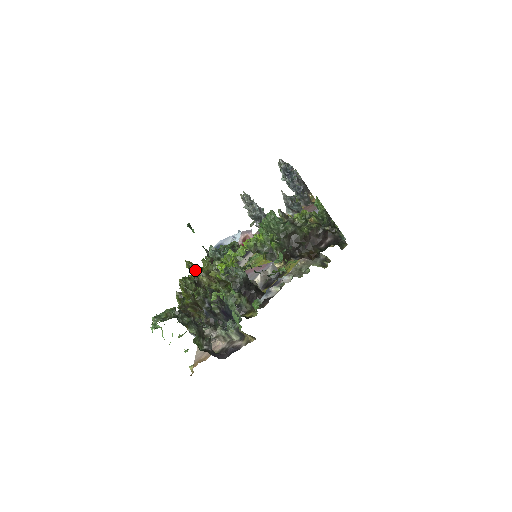
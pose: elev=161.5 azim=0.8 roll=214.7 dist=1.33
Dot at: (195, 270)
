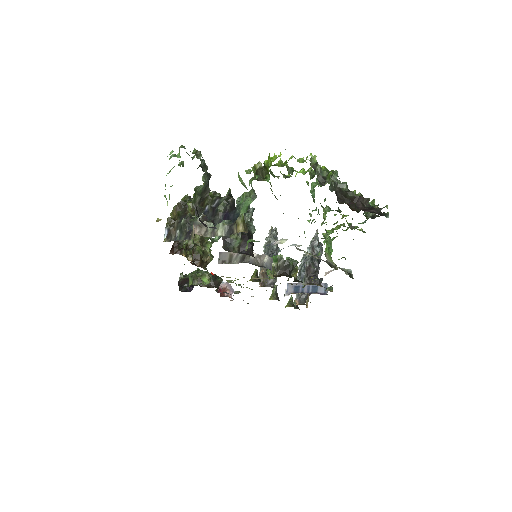
Dot at: occluded
